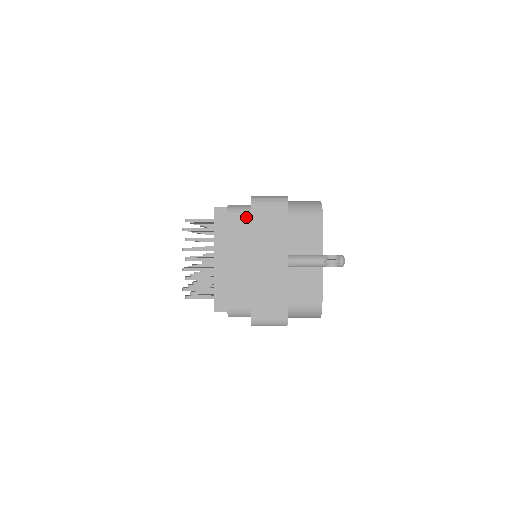
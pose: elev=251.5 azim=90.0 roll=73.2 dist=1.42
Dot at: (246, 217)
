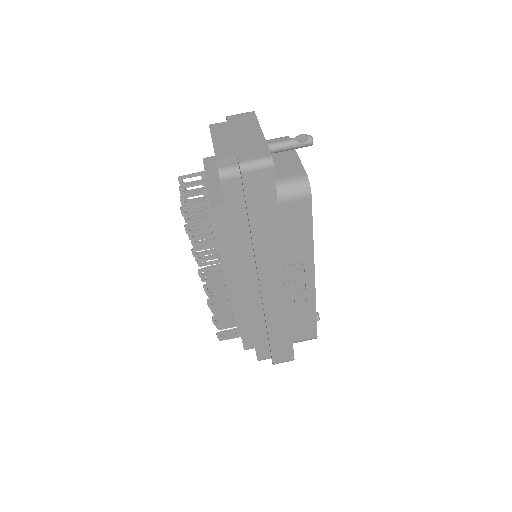
Dot at: (224, 122)
